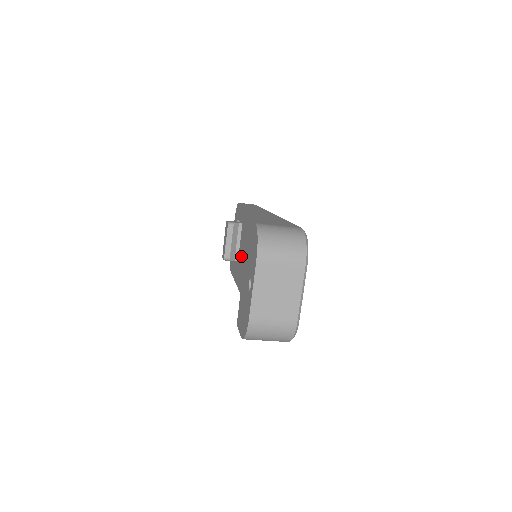
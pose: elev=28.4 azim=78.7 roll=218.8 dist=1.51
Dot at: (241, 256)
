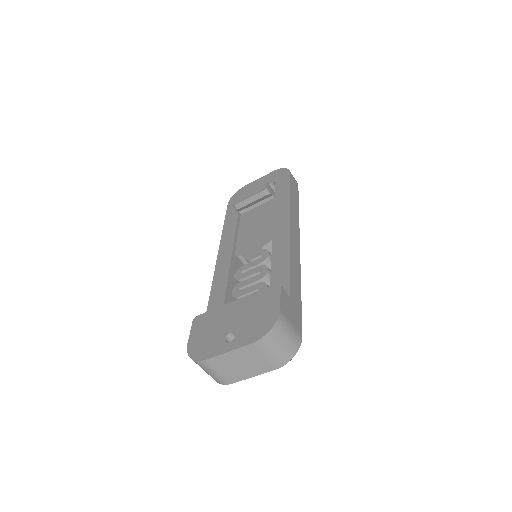
Dot at: (247, 222)
